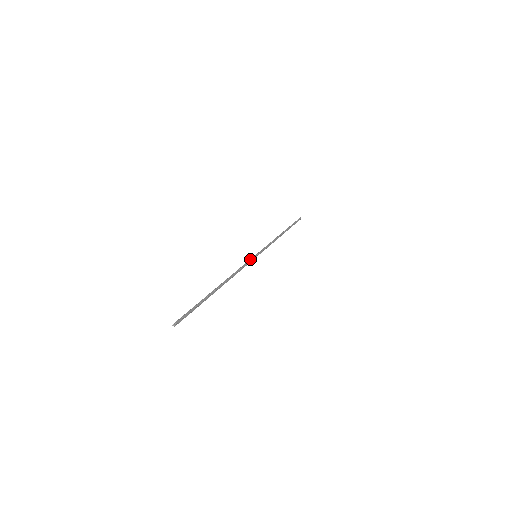
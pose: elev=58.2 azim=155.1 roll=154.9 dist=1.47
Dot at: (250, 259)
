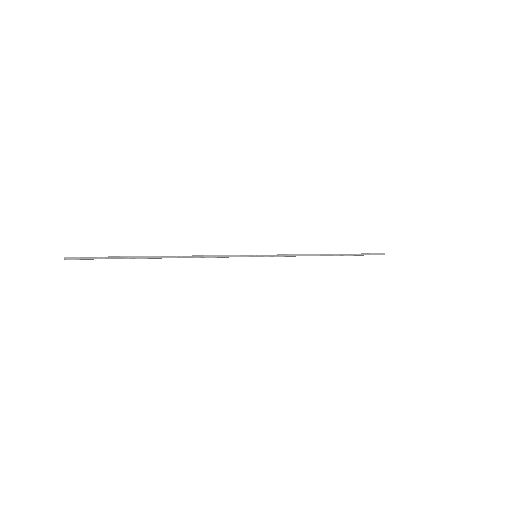
Dot at: (241, 255)
